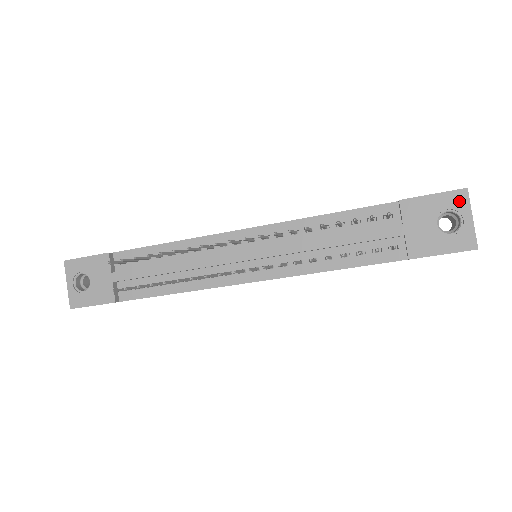
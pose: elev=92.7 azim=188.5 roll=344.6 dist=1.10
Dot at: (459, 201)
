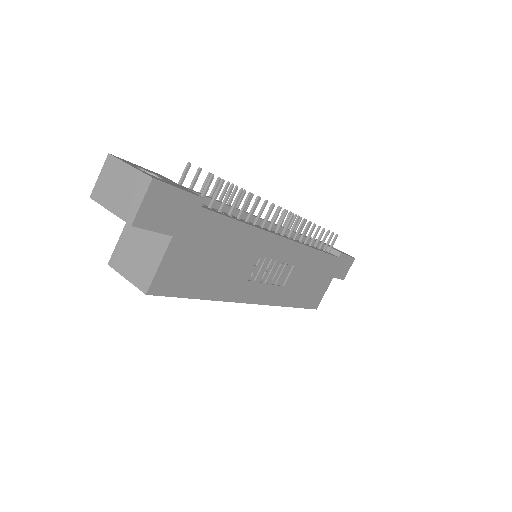
Dot at: occluded
